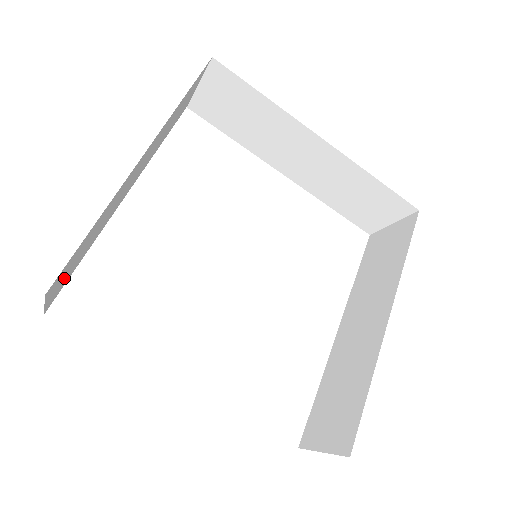
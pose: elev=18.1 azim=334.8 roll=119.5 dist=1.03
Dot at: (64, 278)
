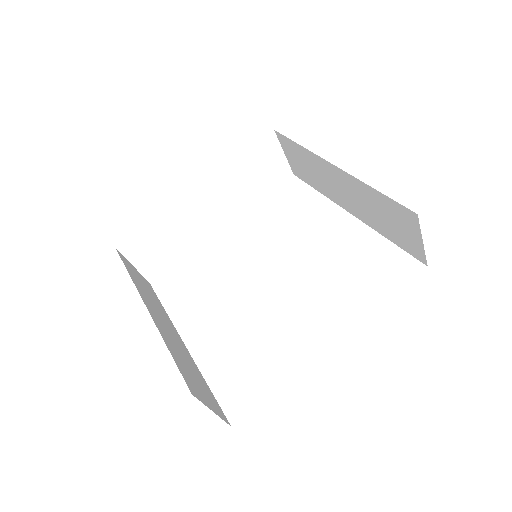
Dot at: (205, 394)
